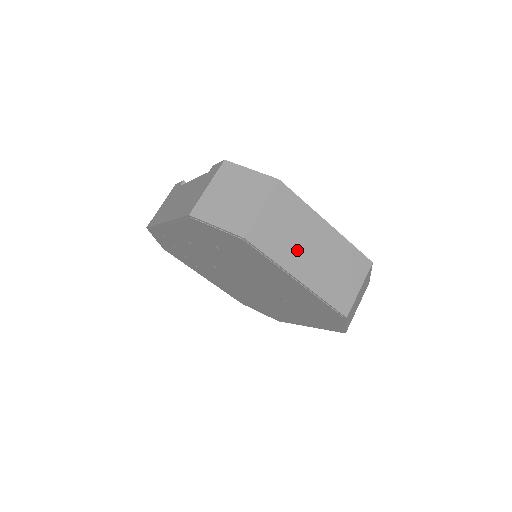
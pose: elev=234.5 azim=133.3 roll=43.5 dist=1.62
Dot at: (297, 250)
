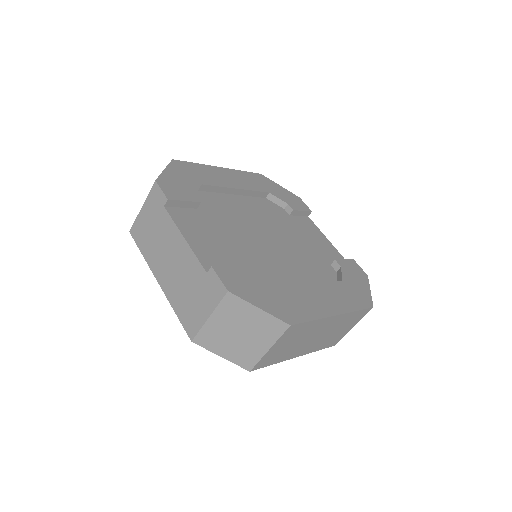
Dot at: (300, 346)
